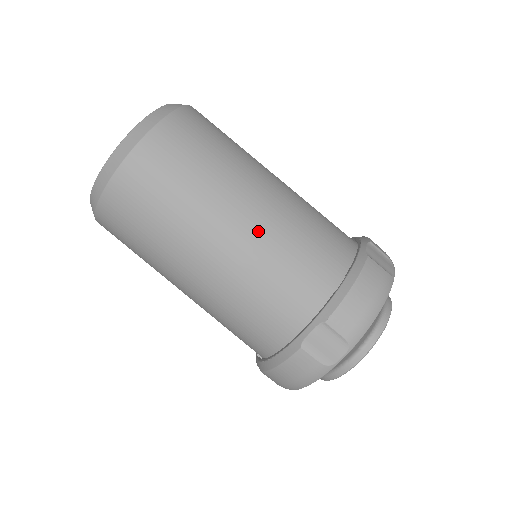
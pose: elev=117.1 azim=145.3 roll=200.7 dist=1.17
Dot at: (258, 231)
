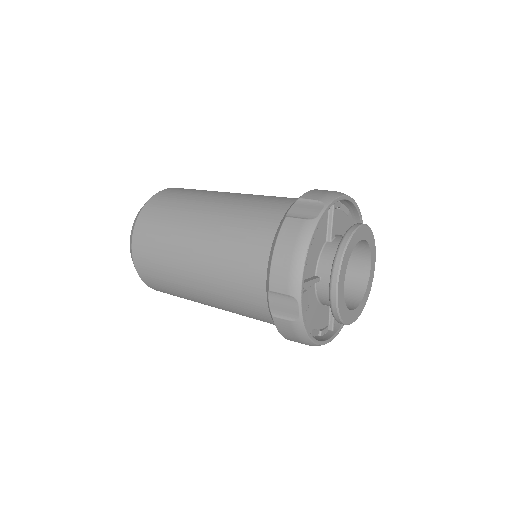
Dot at: (242, 195)
